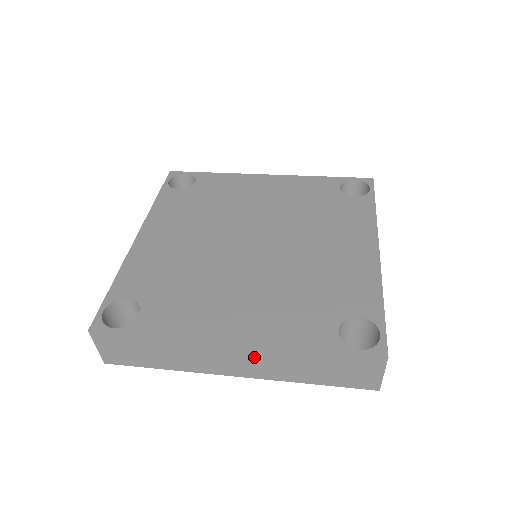
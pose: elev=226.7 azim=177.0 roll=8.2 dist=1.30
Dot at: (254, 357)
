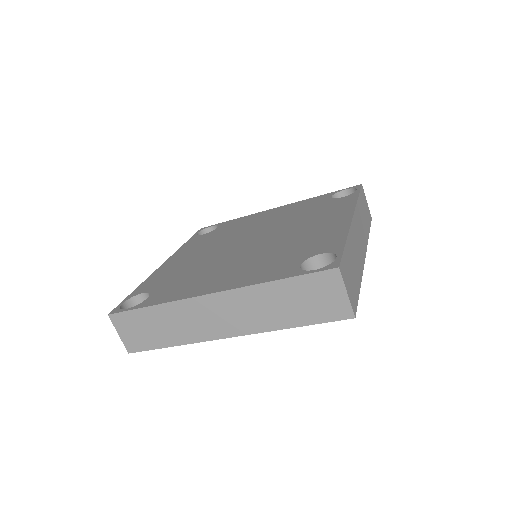
Dot at: (233, 306)
